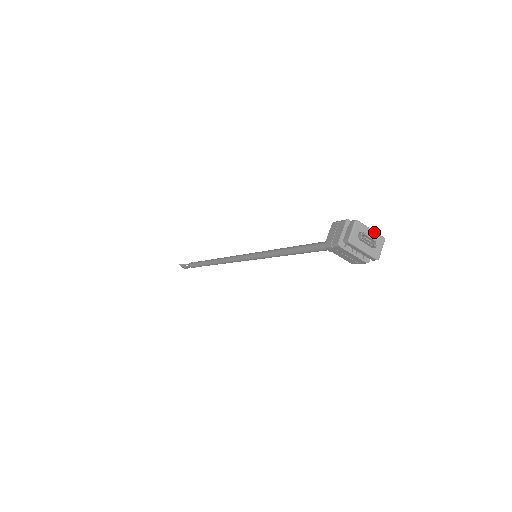
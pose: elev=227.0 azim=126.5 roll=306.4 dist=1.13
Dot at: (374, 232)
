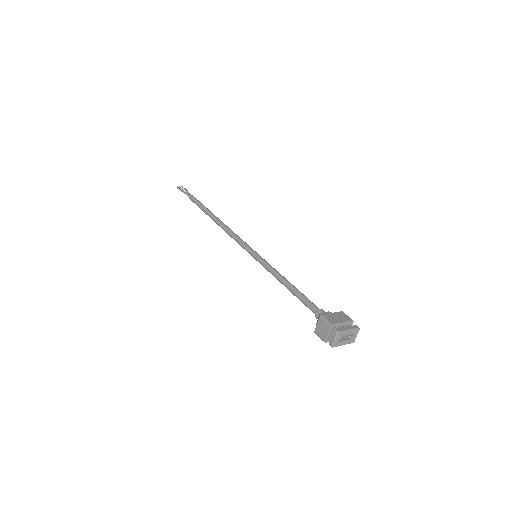
Dot at: (351, 330)
